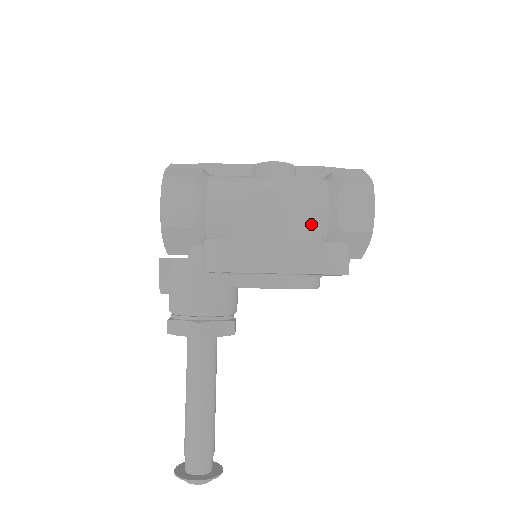
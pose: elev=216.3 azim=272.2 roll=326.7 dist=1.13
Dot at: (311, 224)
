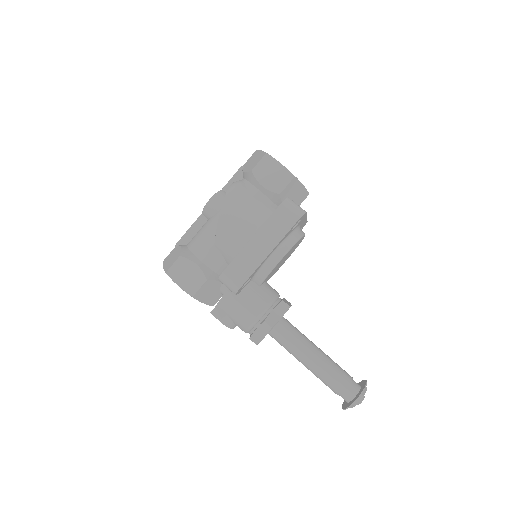
Dot at: (260, 210)
